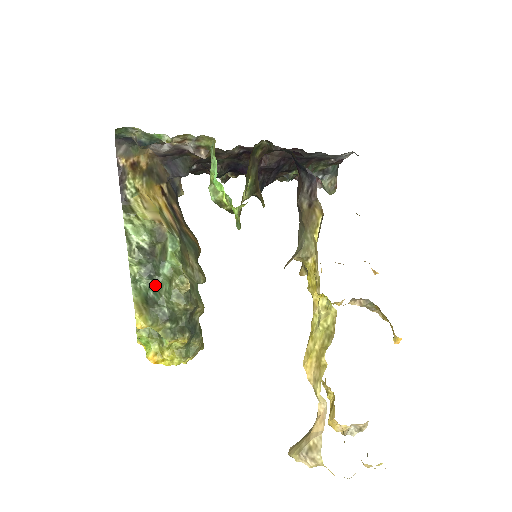
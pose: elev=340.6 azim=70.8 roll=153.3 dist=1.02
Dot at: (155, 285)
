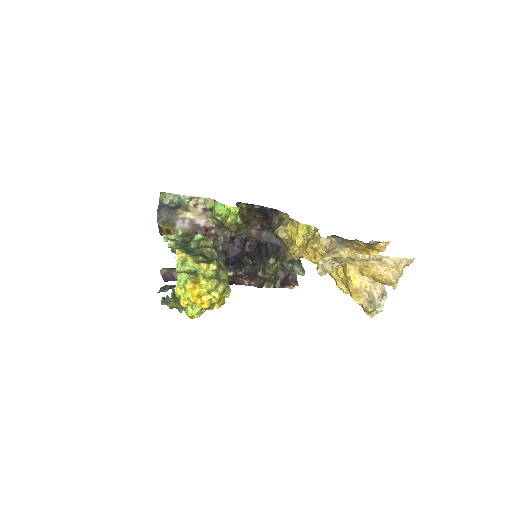
Dot at: (188, 251)
